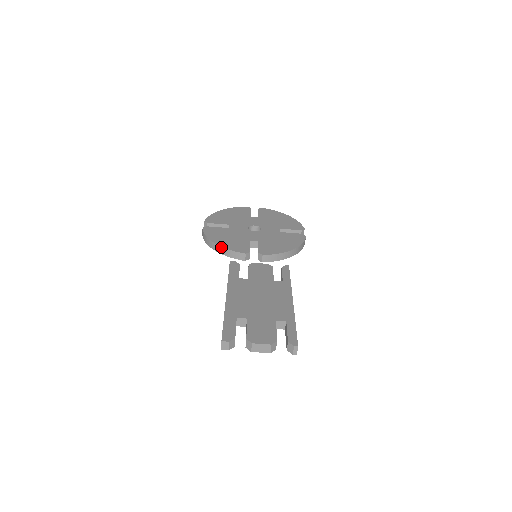
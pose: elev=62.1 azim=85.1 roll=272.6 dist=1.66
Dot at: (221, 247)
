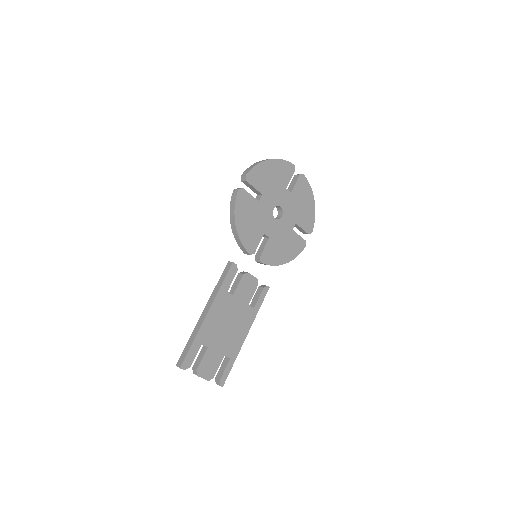
Dot at: (237, 234)
